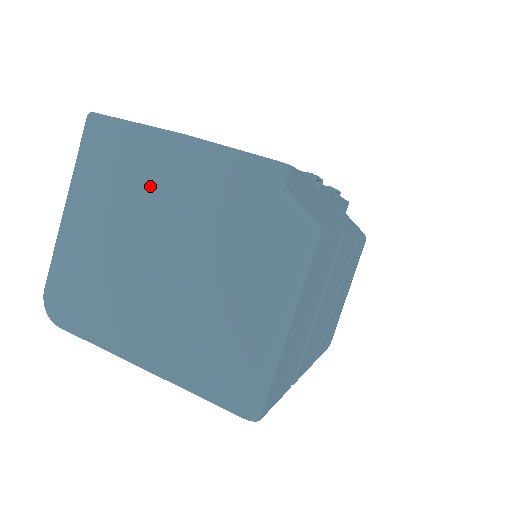
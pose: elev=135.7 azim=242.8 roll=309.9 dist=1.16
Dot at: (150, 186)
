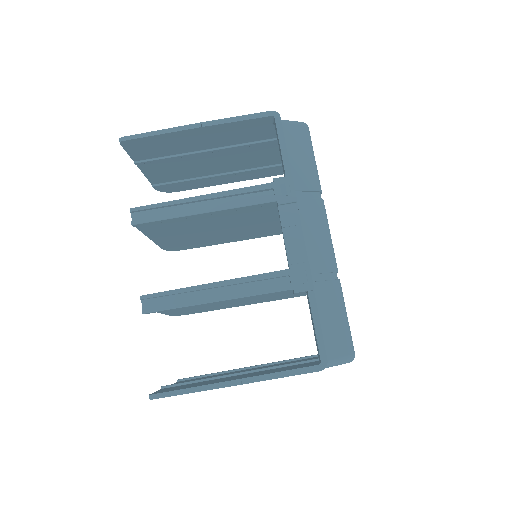
Dot at: occluded
